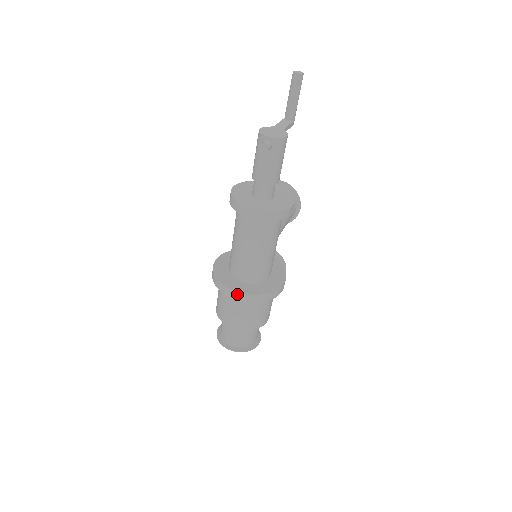
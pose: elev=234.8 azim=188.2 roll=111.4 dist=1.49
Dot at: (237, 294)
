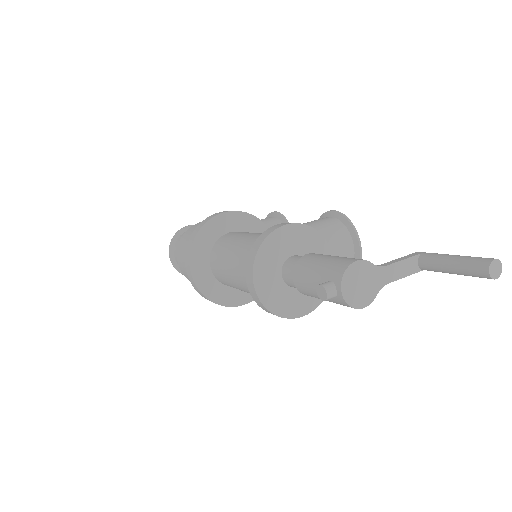
Dot at: (190, 274)
